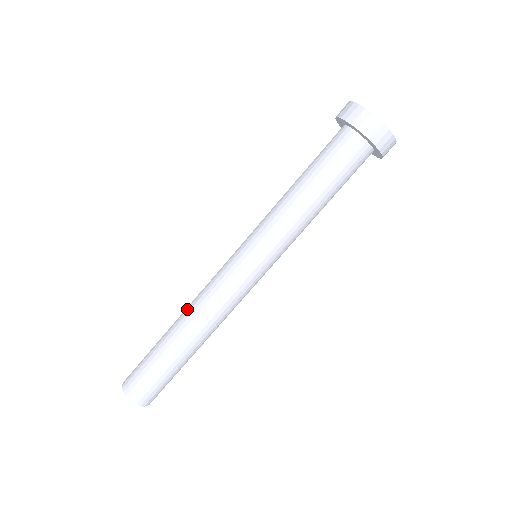
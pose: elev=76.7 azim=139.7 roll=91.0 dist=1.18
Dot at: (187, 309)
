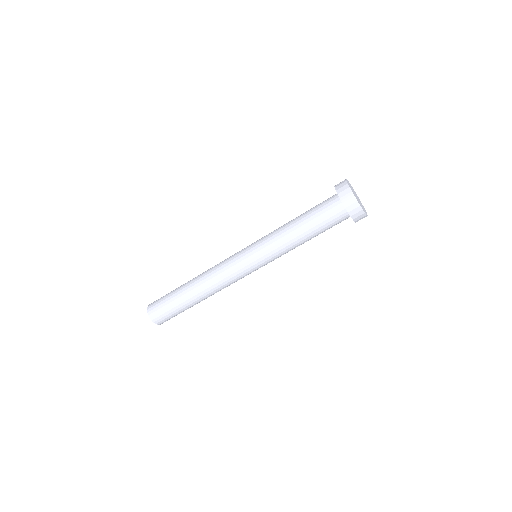
Dot at: (203, 272)
